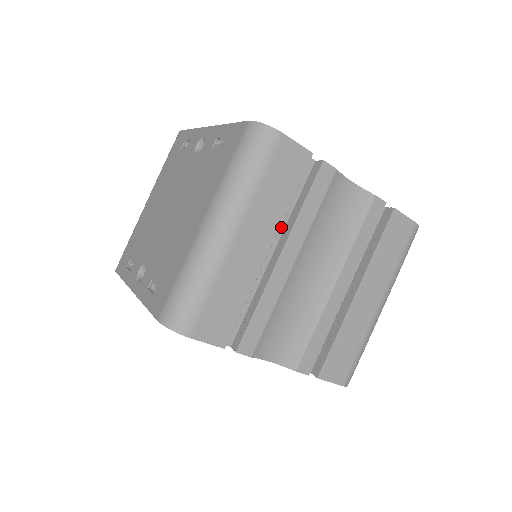
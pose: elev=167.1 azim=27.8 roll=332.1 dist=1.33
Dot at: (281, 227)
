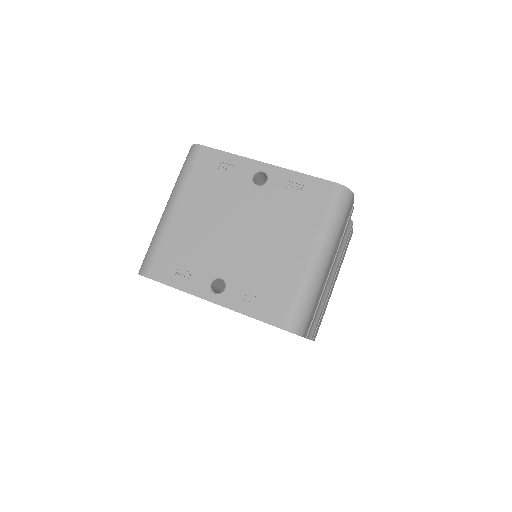
Dot at: occluded
